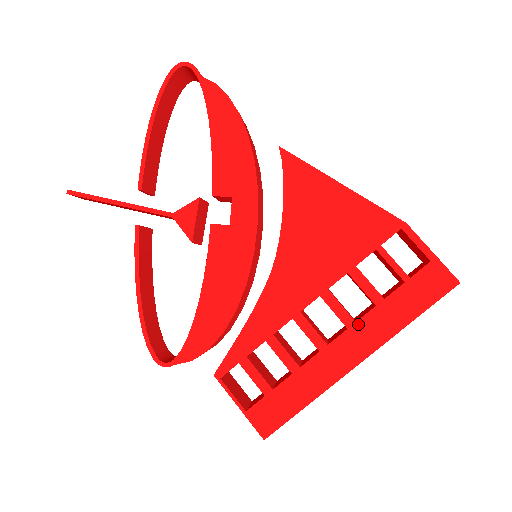
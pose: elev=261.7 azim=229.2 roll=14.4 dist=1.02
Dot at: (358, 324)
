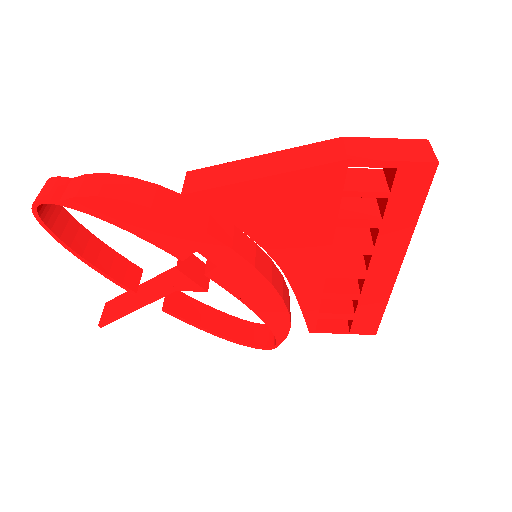
Dot at: (377, 248)
